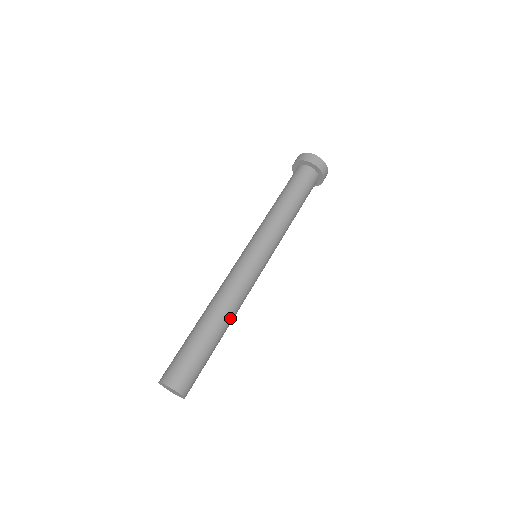
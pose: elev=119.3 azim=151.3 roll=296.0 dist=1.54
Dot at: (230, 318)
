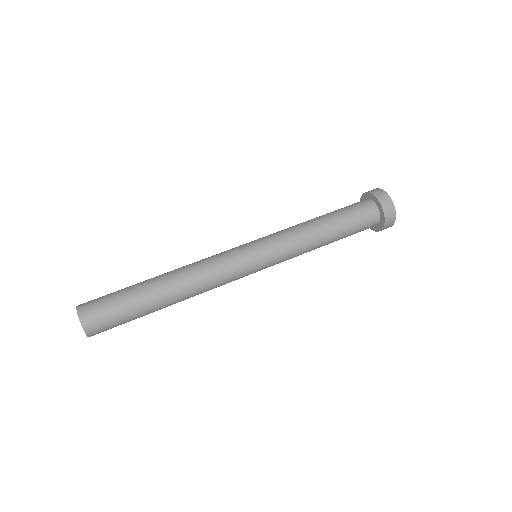
Dot at: (184, 298)
